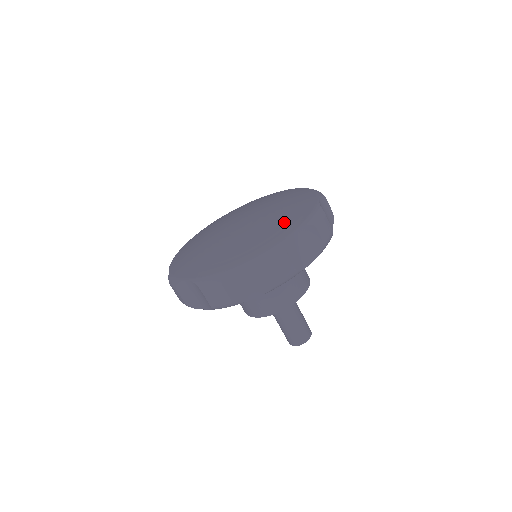
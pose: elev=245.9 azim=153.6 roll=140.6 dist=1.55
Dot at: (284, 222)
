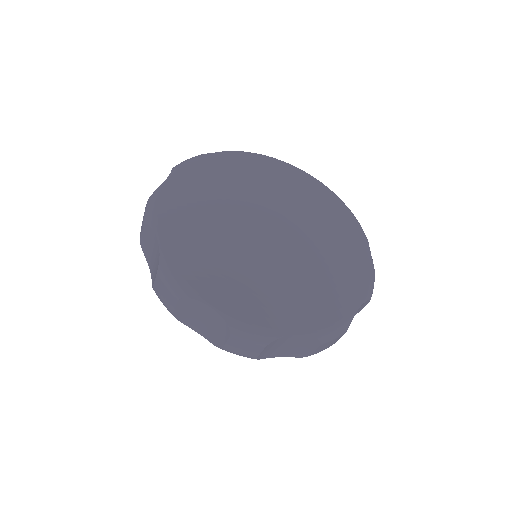
Dot at: (347, 280)
